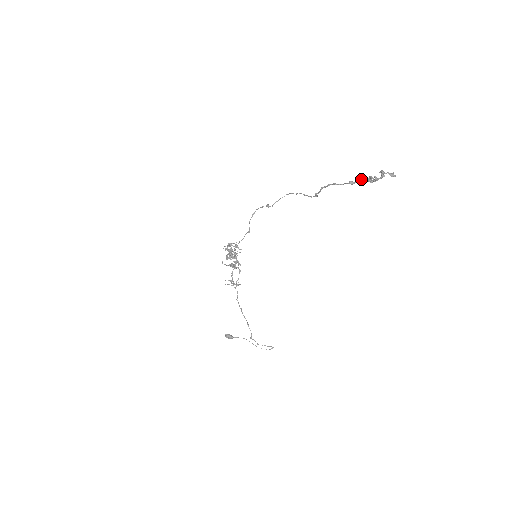
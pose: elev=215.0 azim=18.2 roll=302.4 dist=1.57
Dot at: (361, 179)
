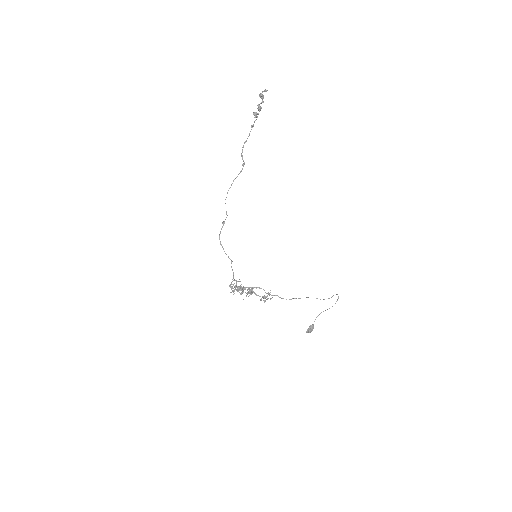
Dot at: (255, 114)
